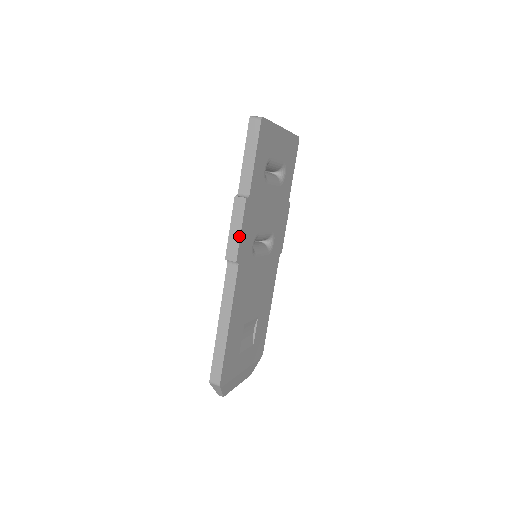
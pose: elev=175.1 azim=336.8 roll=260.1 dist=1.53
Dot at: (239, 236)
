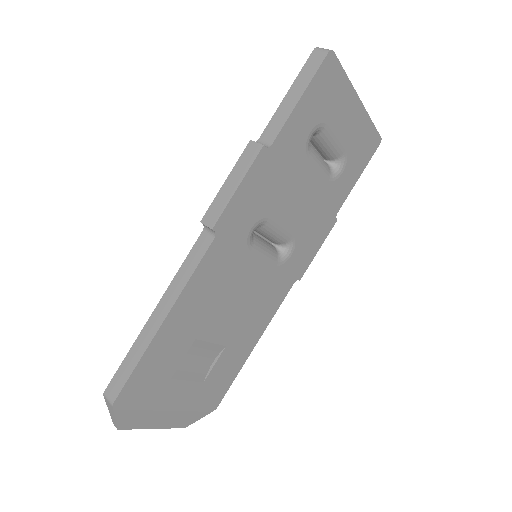
Dot at: (232, 194)
